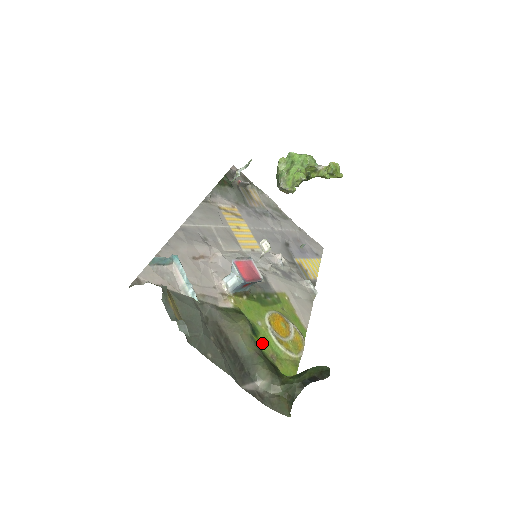
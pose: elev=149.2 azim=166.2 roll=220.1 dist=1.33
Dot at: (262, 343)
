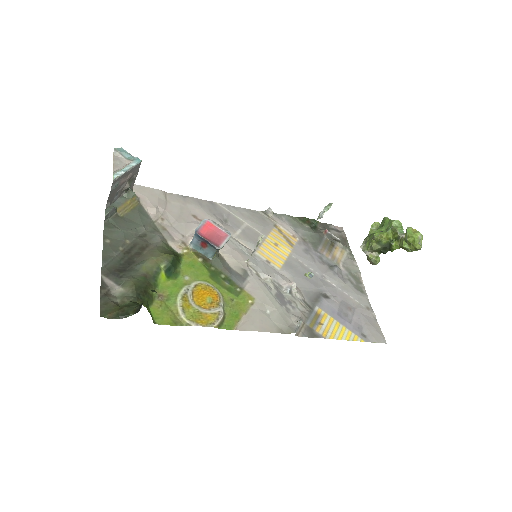
Dot at: (166, 284)
